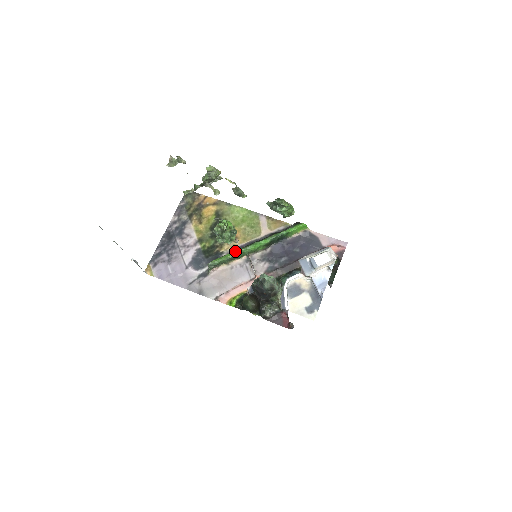
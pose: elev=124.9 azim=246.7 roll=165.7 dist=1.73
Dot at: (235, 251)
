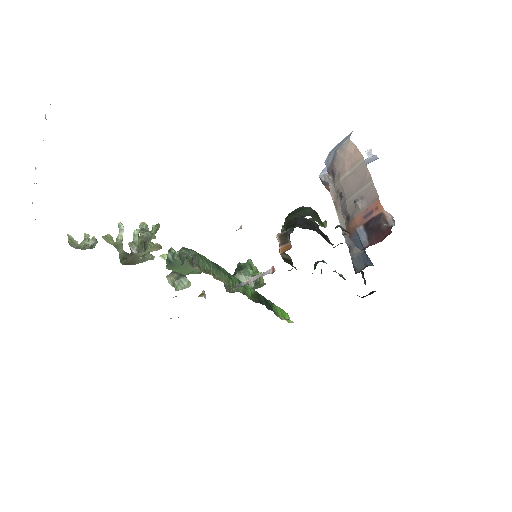
Dot at: occluded
